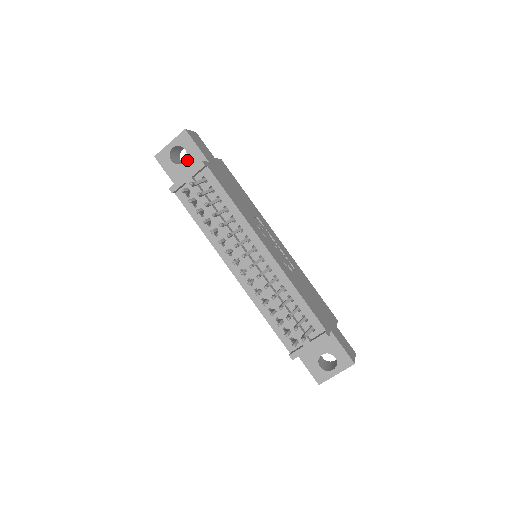
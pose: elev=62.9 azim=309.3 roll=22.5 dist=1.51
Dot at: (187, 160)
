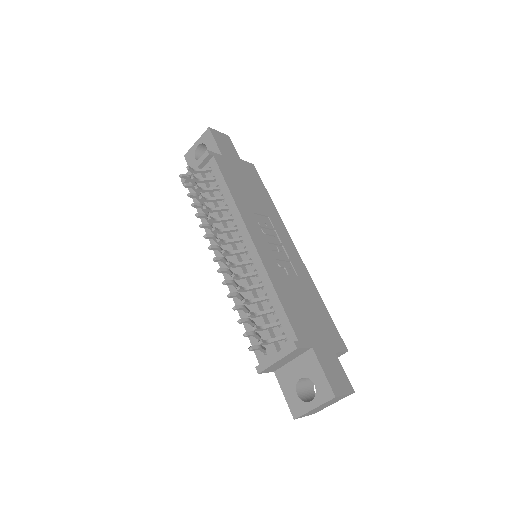
Dot at: occluded
